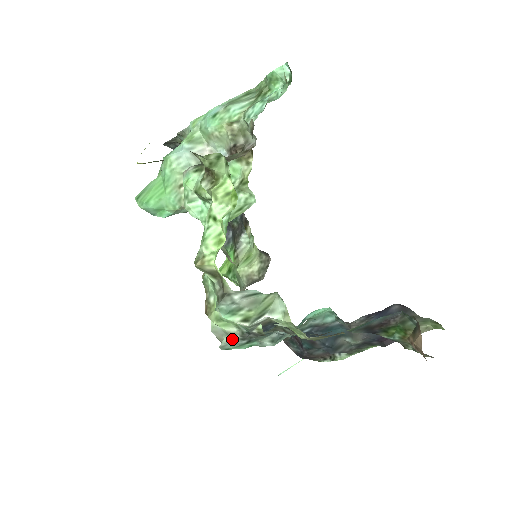
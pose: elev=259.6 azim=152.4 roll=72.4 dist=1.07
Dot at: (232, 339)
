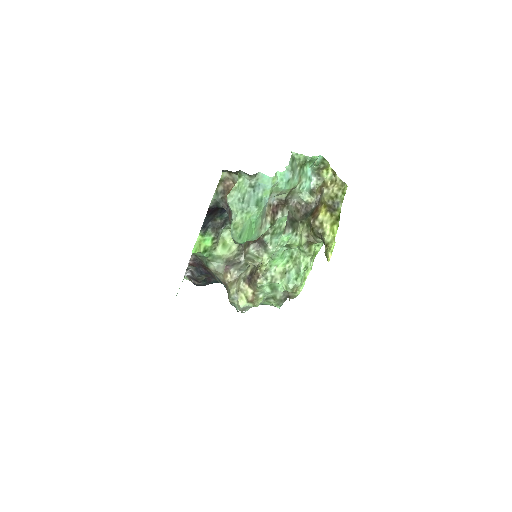
Dot at: occluded
